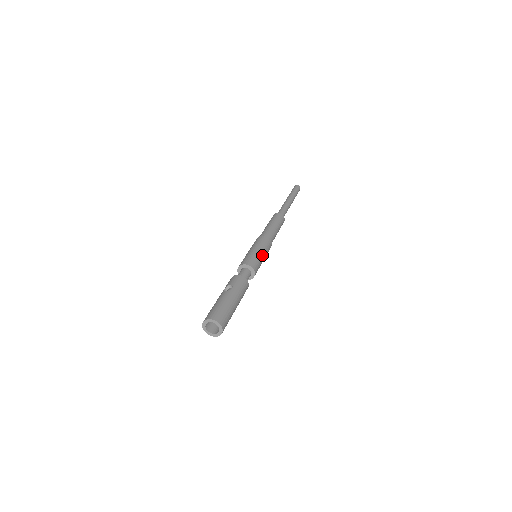
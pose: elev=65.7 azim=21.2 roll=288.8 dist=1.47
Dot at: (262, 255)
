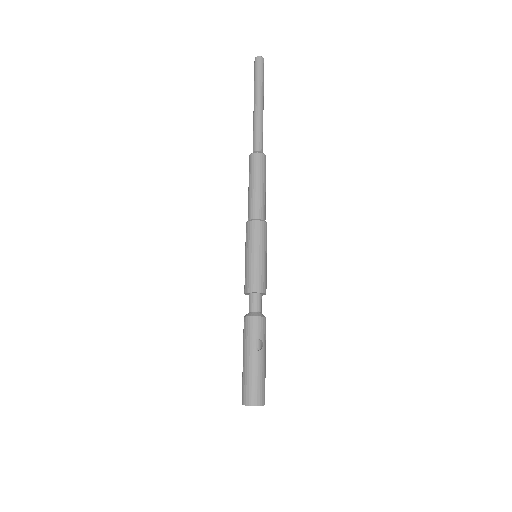
Dot at: (266, 261)
